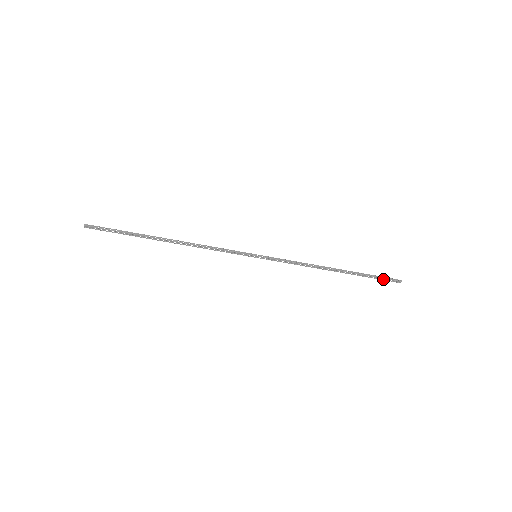
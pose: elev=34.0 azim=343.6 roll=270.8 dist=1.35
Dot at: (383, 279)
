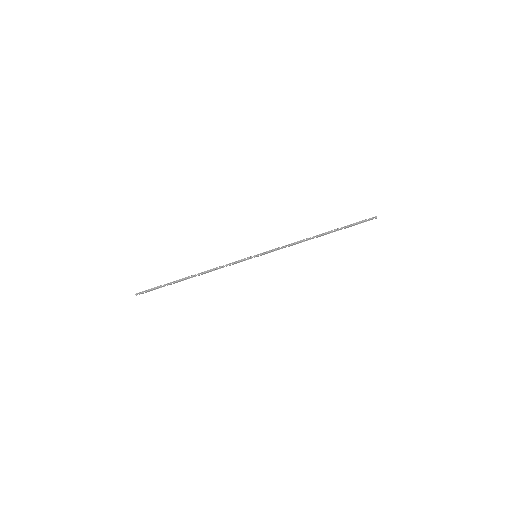
Dot at: occluded
